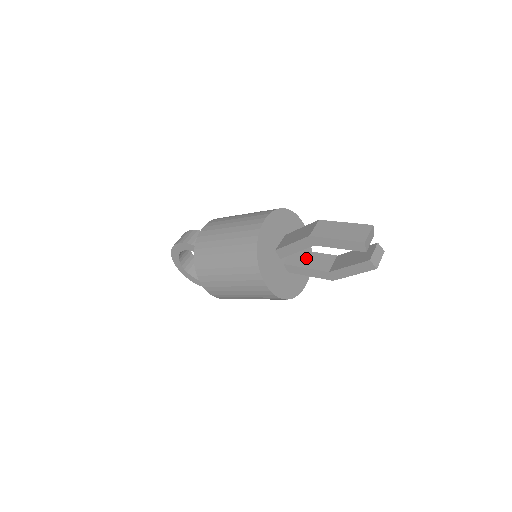
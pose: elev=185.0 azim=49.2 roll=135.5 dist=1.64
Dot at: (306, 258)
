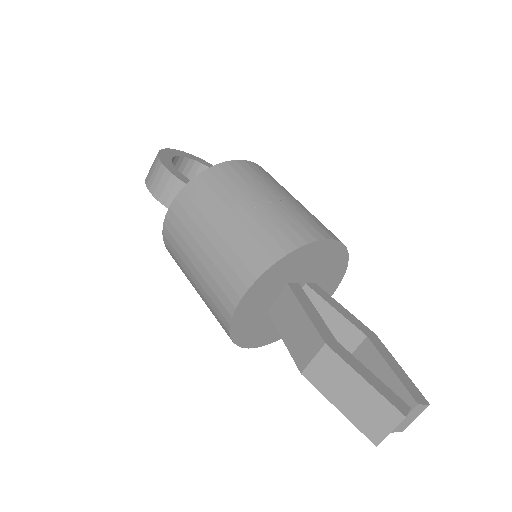
Dot at: occluded
